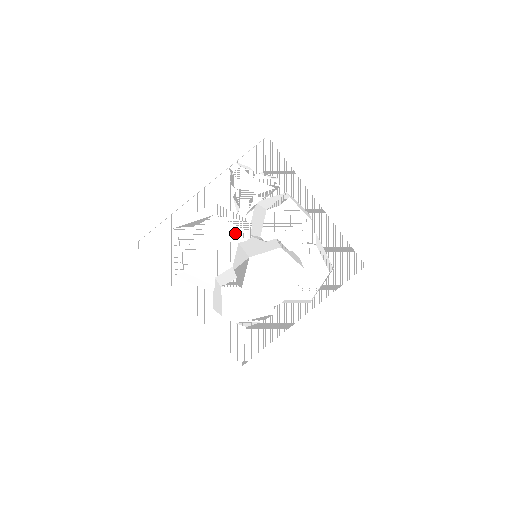
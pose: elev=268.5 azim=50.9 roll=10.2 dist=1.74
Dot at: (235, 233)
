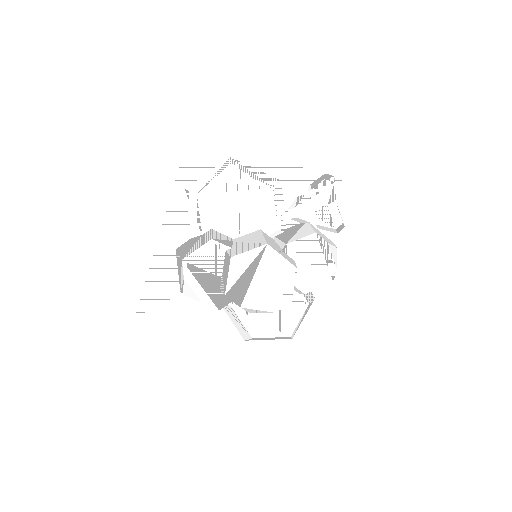
Dot at: (268, 219)
